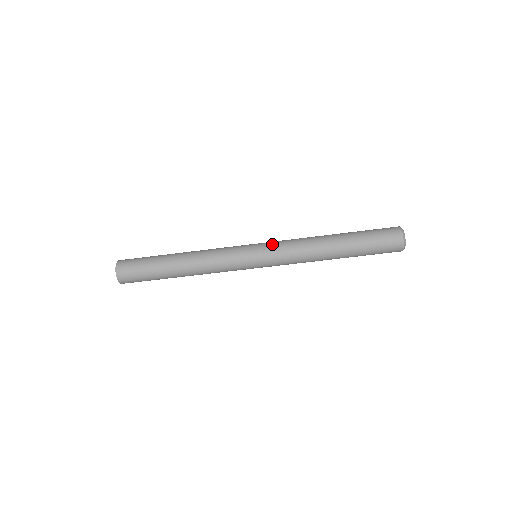
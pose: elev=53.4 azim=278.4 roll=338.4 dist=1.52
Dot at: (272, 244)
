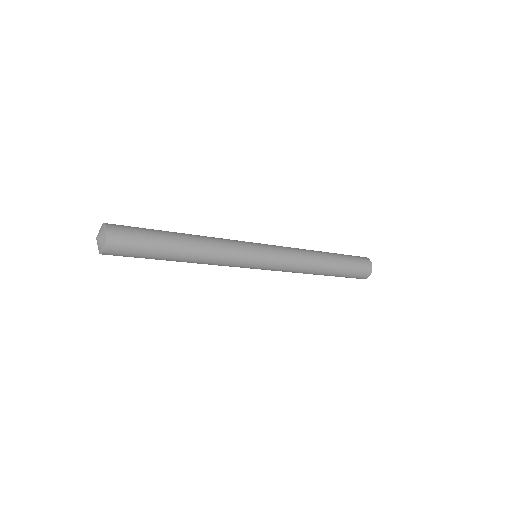
Dot at: (278, 249)
